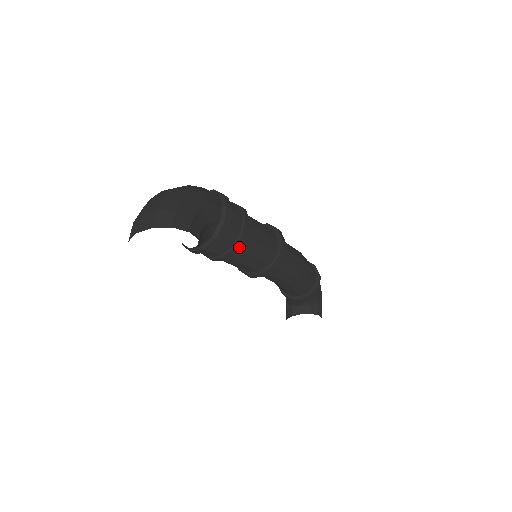
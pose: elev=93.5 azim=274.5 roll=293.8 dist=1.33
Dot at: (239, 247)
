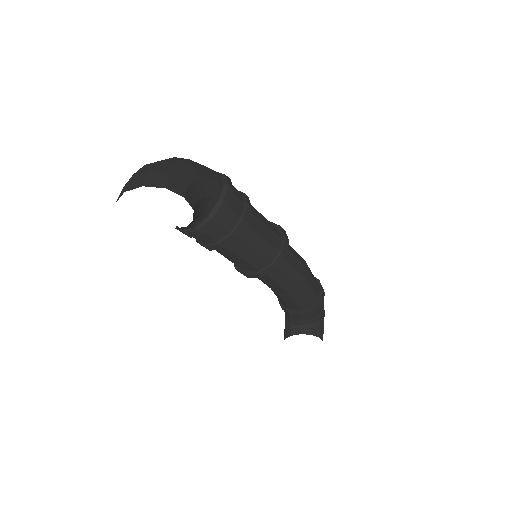
Dot at: (238, 234)
